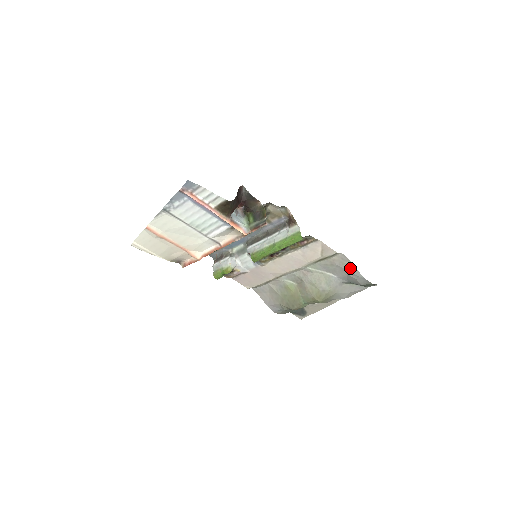
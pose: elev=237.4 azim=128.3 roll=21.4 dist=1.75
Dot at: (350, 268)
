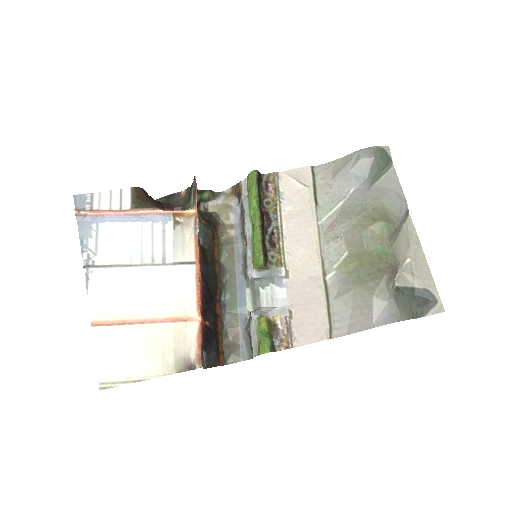
Dot at: (342, 164)
